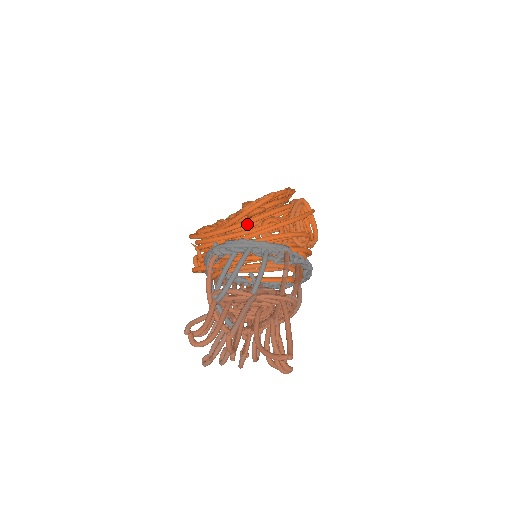
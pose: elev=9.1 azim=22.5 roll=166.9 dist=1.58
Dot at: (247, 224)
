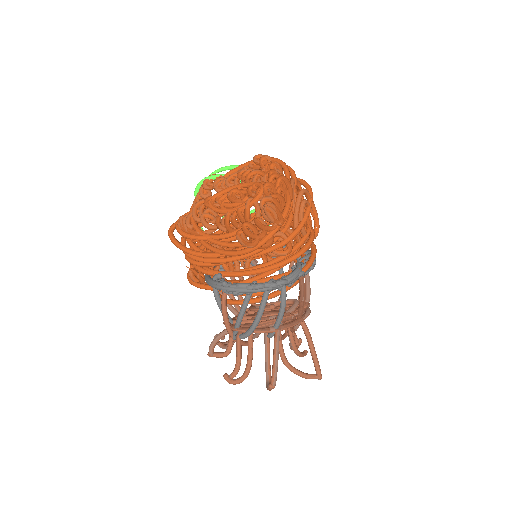
Dot at: occluded
